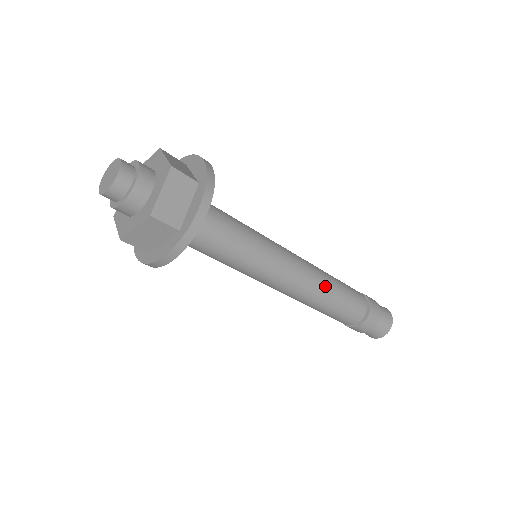
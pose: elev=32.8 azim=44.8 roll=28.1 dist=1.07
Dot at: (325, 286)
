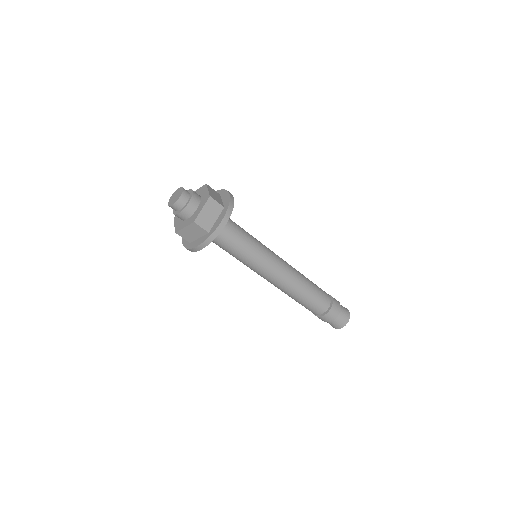
Dot at: (300, 273)
